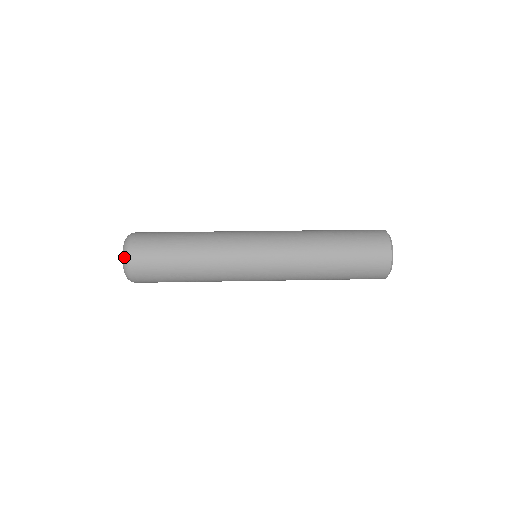
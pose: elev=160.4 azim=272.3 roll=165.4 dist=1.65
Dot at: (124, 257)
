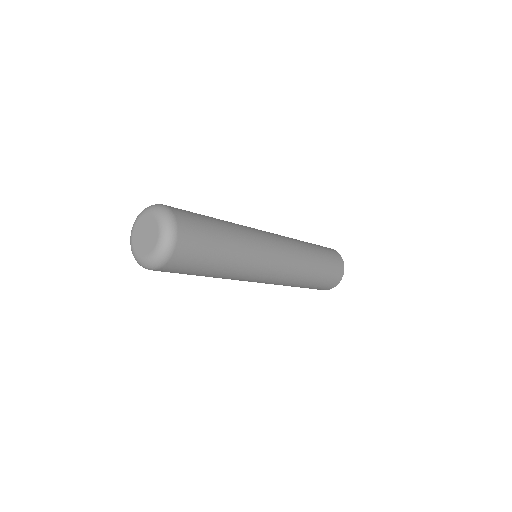
Dot at: (167, 217)
